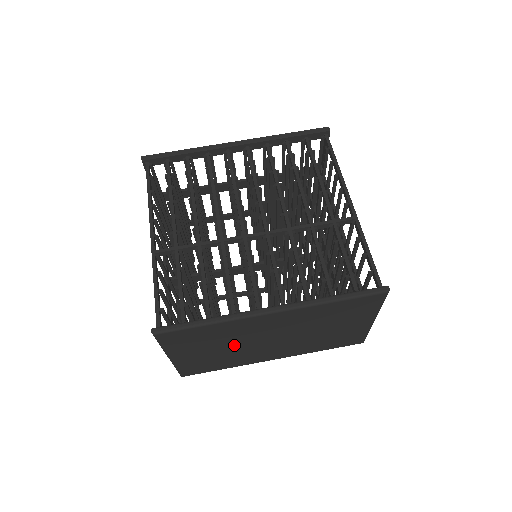
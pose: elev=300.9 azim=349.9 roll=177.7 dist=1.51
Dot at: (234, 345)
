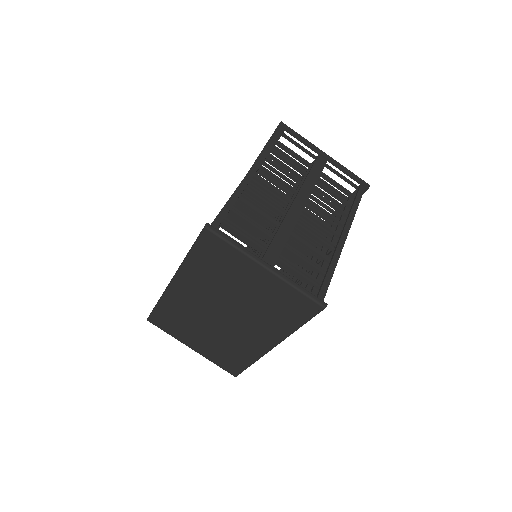
Dot at: (207, 327)
